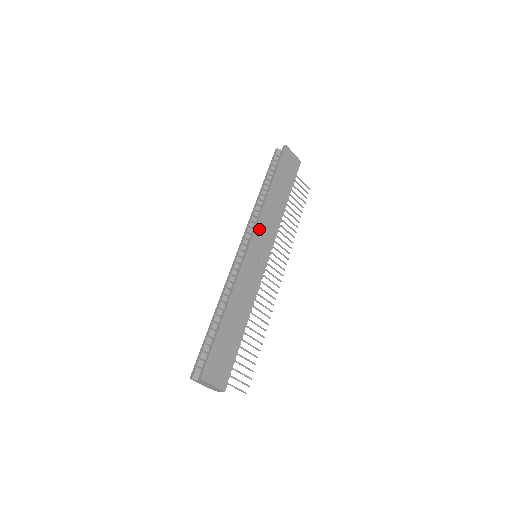
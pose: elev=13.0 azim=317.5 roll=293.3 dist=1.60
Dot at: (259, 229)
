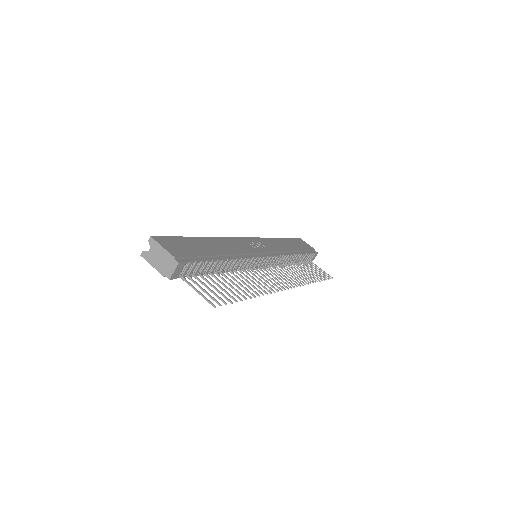
Dot at: (261, 240)
